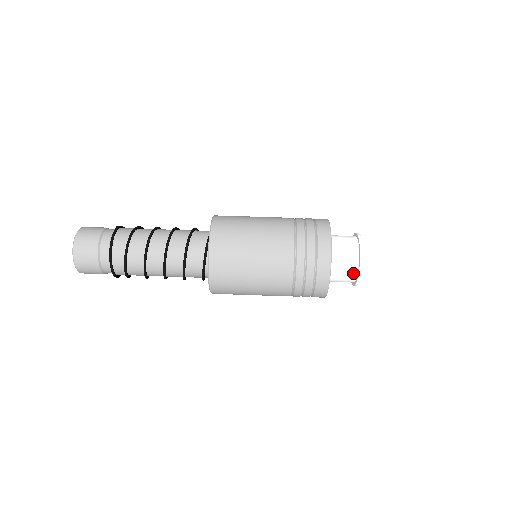
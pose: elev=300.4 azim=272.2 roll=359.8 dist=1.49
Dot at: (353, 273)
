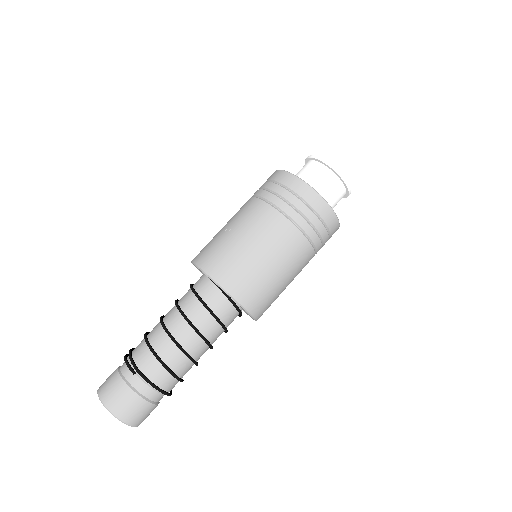
Dot at: occluded
